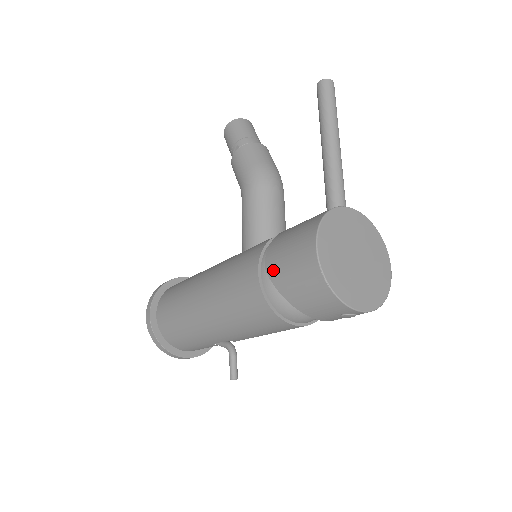
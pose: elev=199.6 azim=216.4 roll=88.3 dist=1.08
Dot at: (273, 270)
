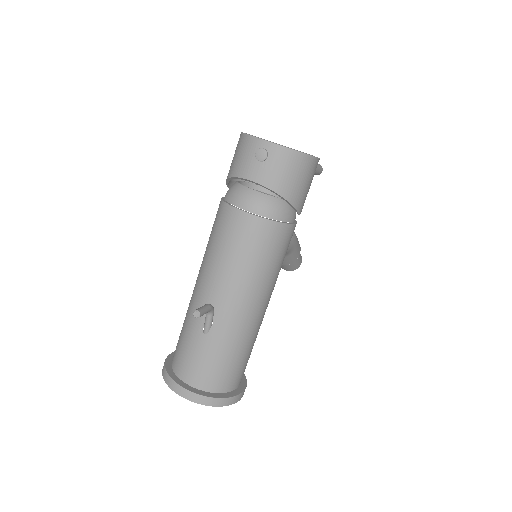
Dot at: occluded
